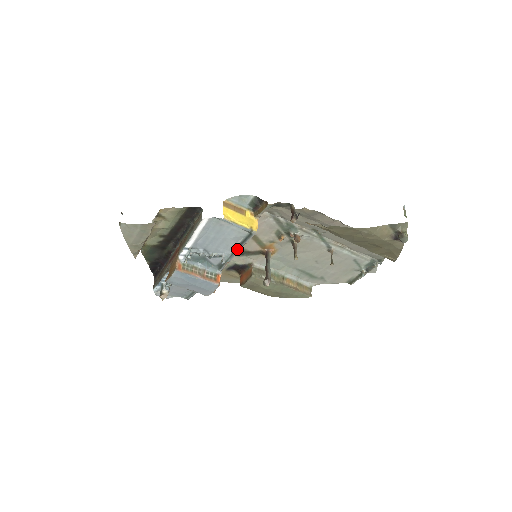
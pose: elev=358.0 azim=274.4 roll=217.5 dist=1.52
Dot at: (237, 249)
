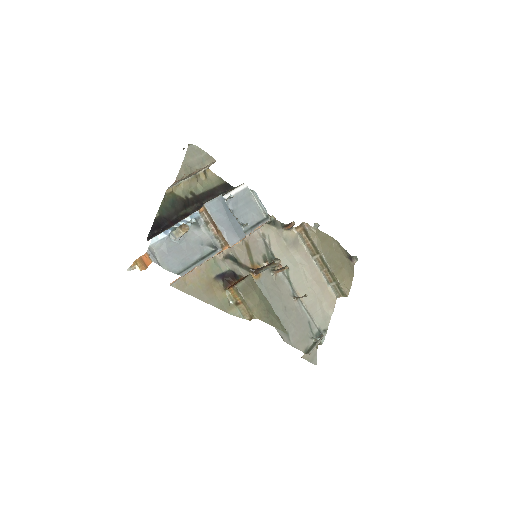
Dot at: (255, 226)
